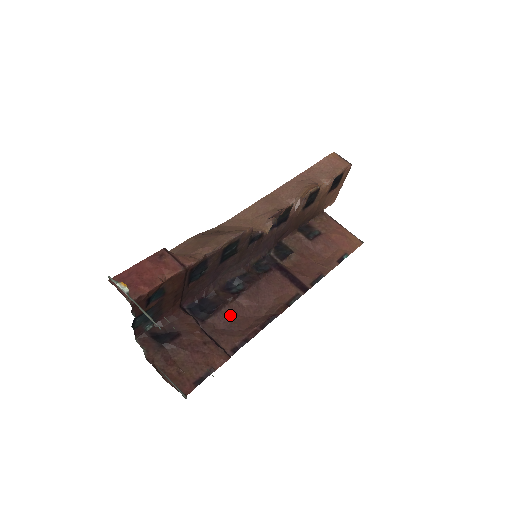
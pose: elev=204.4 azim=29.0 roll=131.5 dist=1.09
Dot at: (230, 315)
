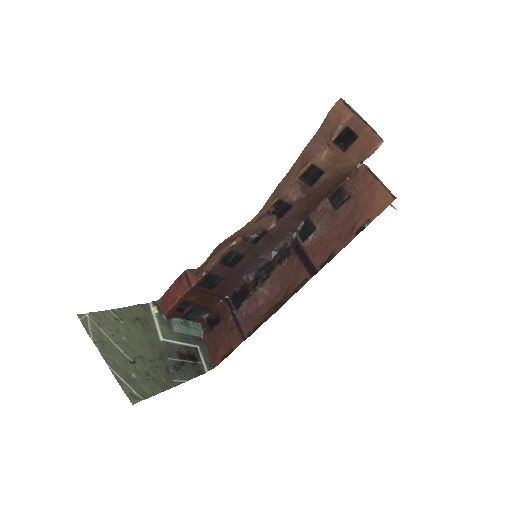
Dot at: (256, 302)
